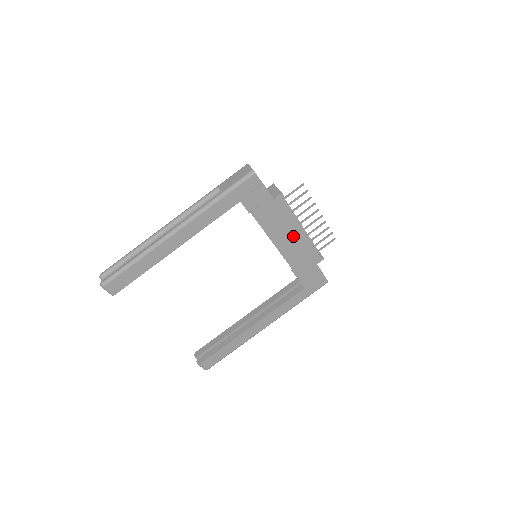
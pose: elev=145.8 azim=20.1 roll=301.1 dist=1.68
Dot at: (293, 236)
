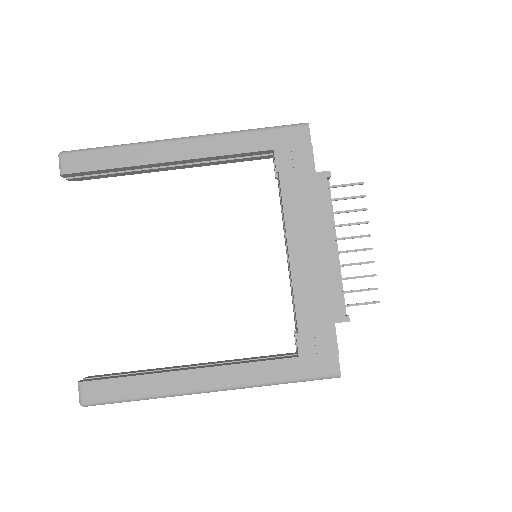
Dot at: (319, 247)
